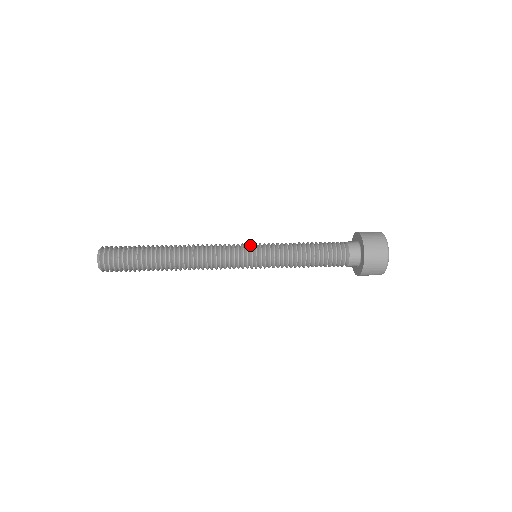
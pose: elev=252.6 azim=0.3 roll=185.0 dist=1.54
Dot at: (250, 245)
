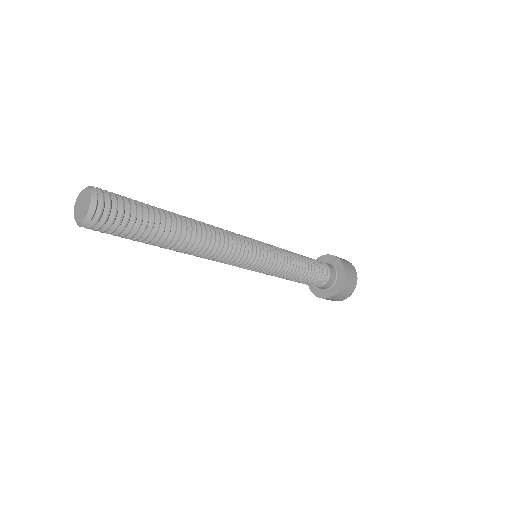
Dot at: occluded
